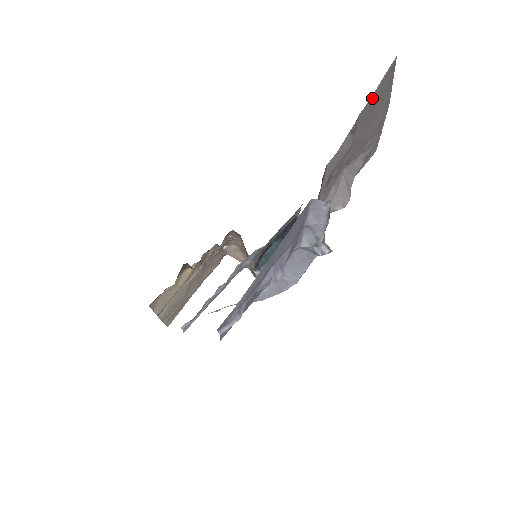
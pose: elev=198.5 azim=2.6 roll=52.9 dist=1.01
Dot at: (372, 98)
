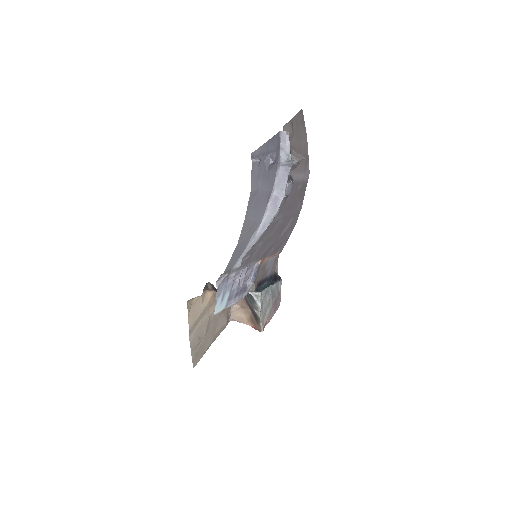
Dot at: (296, 117)
